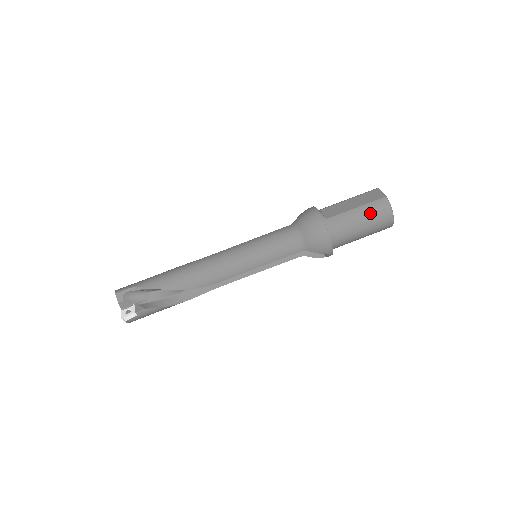
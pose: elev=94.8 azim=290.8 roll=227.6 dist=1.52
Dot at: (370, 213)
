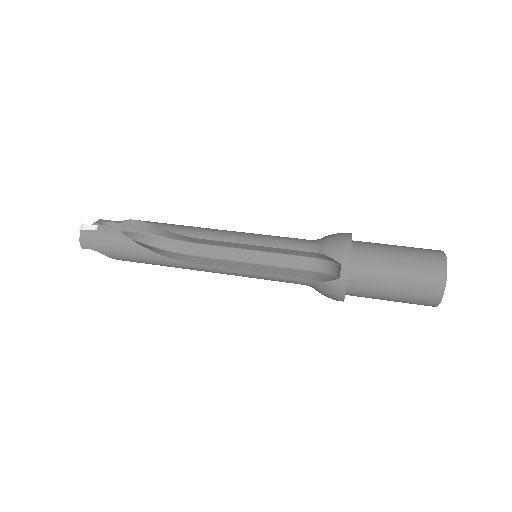
Dot at: (414, 249)
